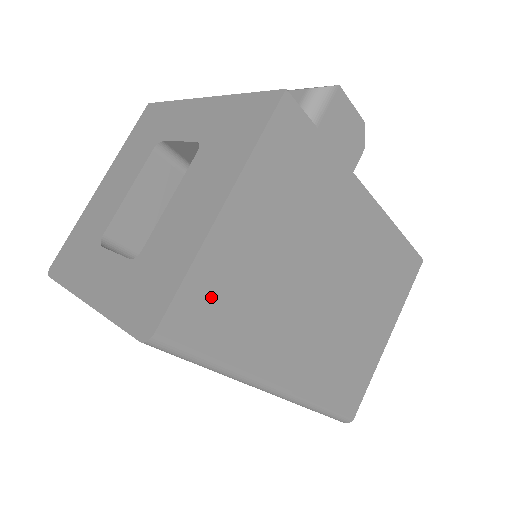
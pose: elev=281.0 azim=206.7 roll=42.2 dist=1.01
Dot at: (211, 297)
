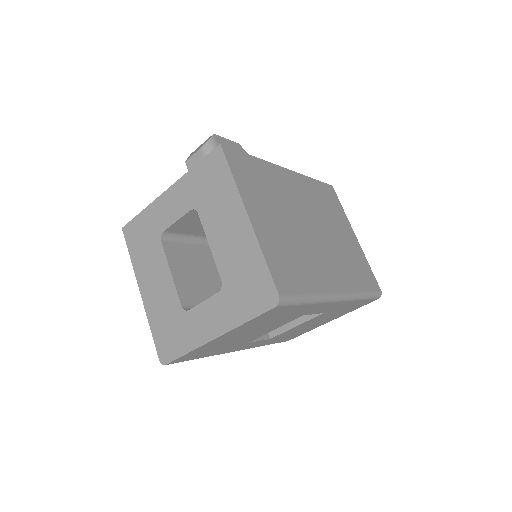
Dot at: (281, 263)
